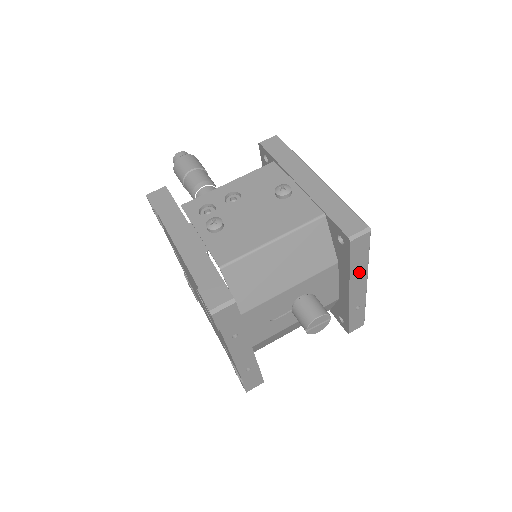
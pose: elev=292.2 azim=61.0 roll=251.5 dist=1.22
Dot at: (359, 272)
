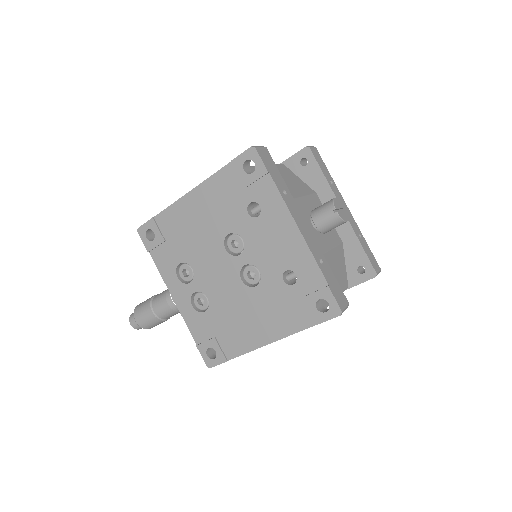
Dot at: (334, 187)
